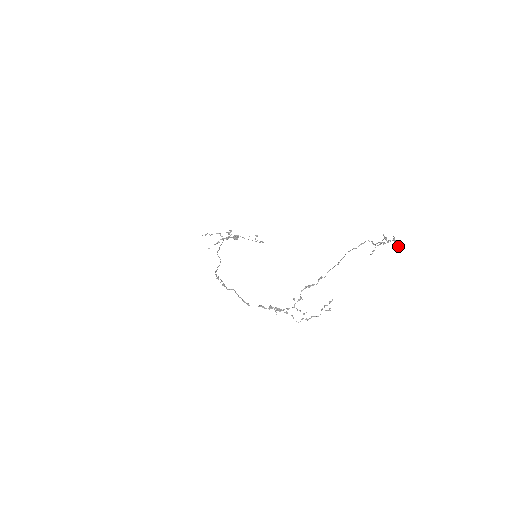
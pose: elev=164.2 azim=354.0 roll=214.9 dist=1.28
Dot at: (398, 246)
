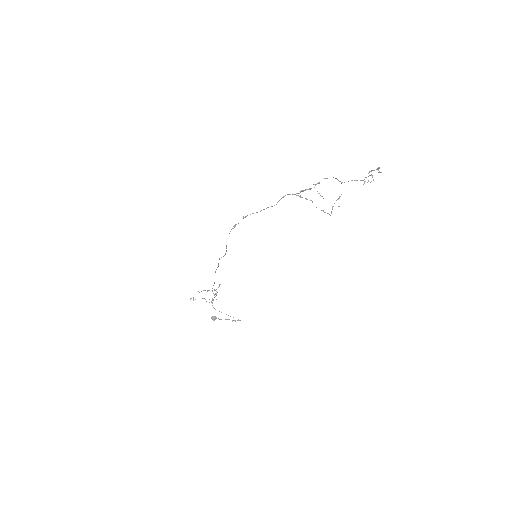
Dot at: occluded
